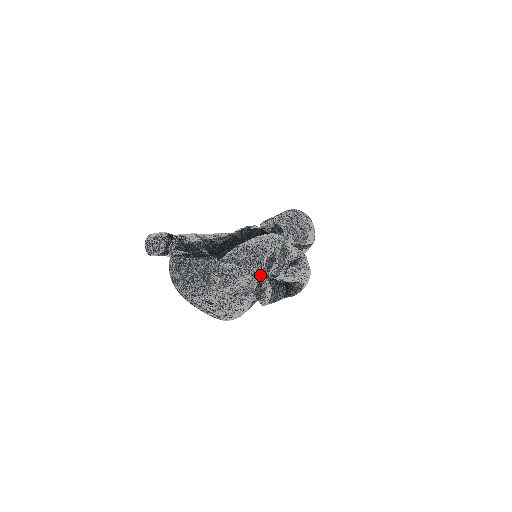
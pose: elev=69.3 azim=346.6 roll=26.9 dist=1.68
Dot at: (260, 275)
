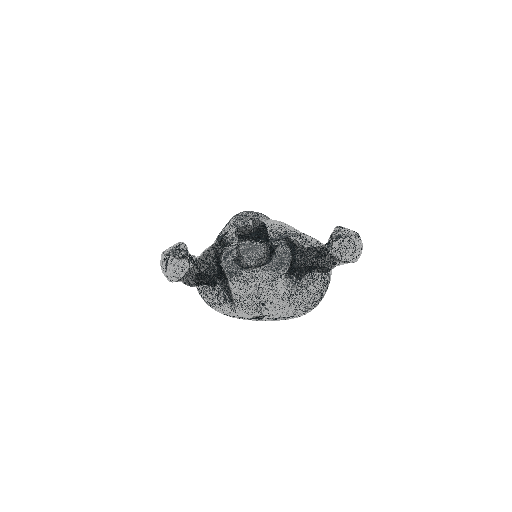
Dot at: (315, 243)
